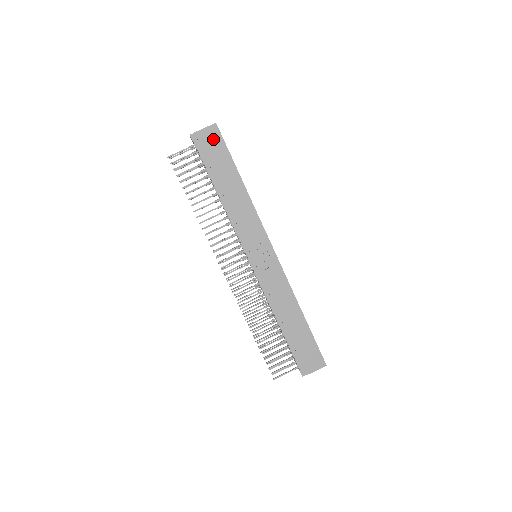
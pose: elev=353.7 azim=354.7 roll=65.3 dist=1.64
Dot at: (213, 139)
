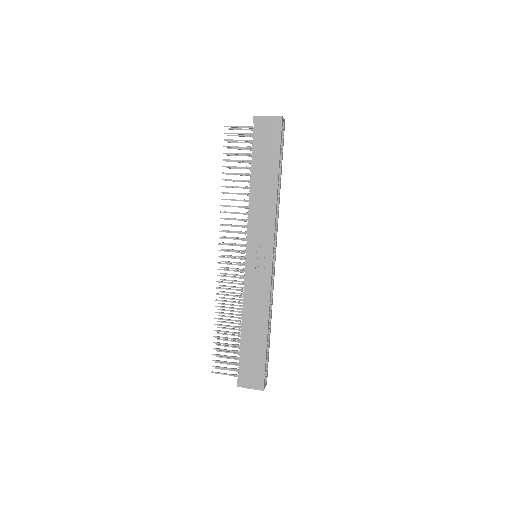
Dot at: (272, 130)
